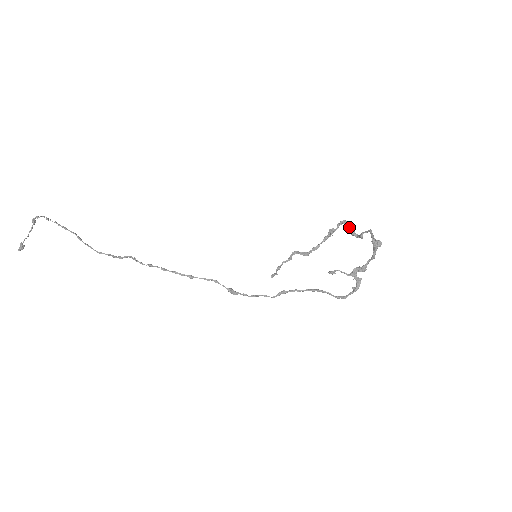
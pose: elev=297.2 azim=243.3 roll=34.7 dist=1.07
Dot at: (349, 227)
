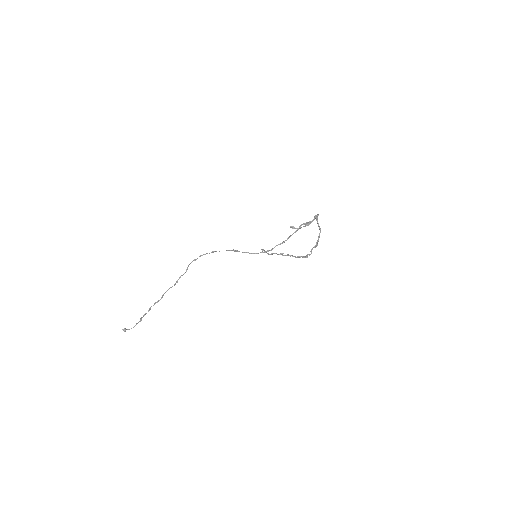
Dot at: occluded
